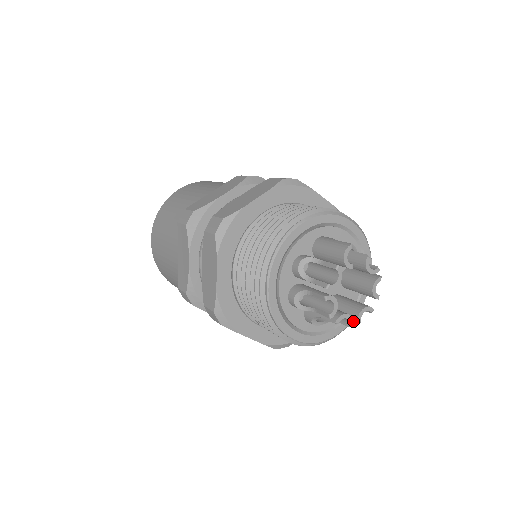
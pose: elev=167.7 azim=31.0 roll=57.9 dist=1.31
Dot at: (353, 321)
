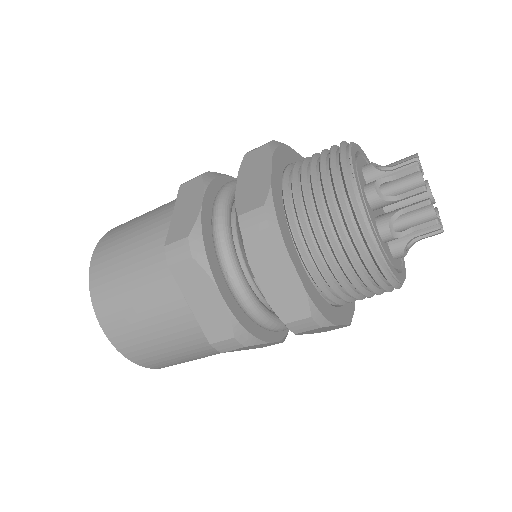
Dot at: (433, 227)
